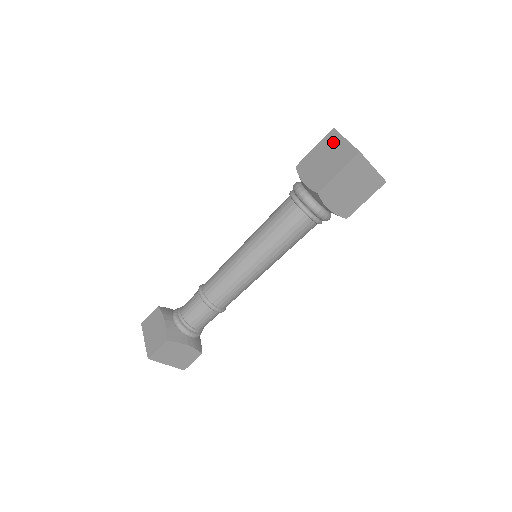
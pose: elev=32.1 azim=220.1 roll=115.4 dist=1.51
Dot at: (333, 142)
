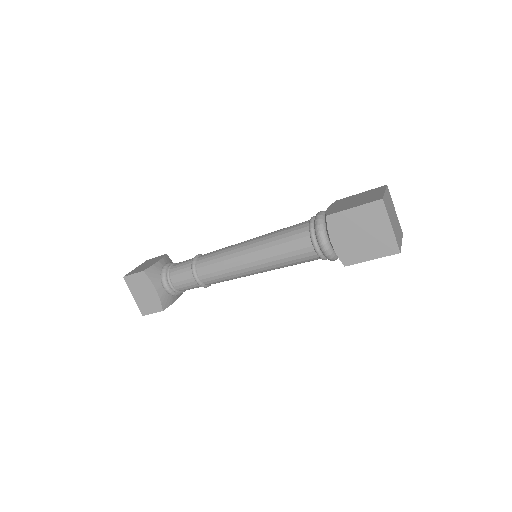
Dot at: (375, 191)
